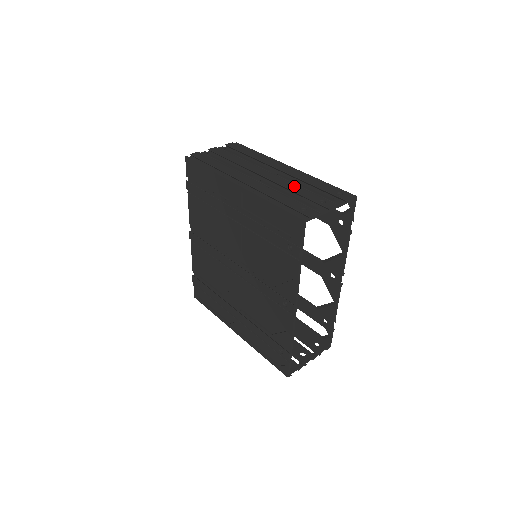
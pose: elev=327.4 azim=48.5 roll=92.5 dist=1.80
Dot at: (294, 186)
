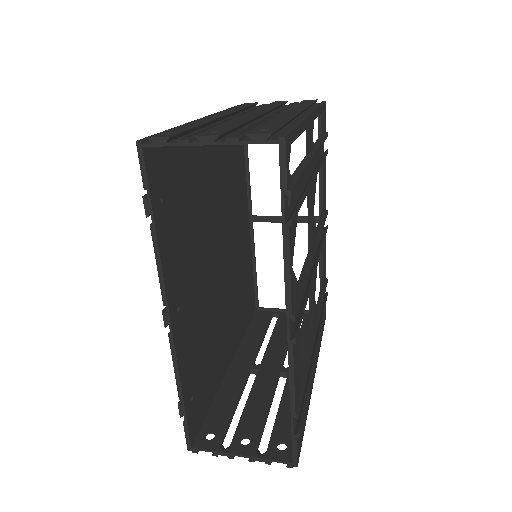
Dot at: (241, 121)
